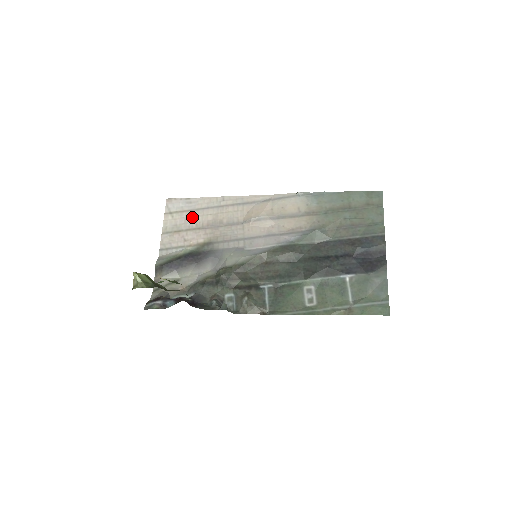
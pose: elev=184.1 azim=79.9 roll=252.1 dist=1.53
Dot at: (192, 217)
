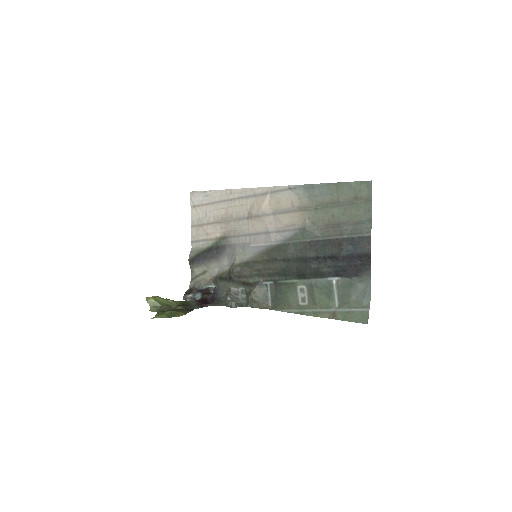
Dot at: (210, 211)
